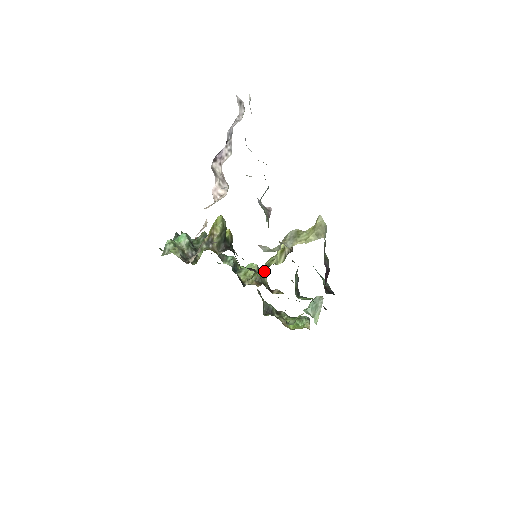
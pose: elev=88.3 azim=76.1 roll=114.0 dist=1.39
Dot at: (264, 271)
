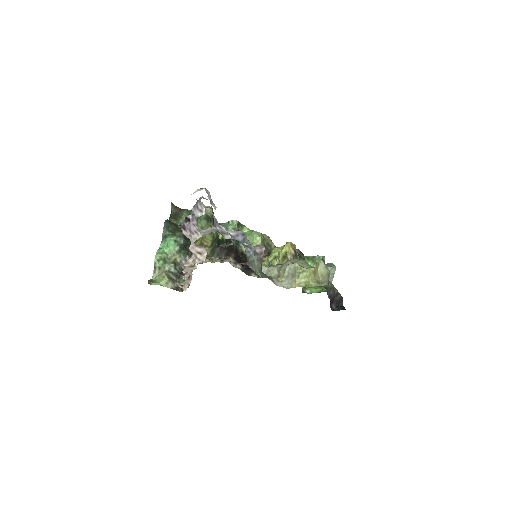
Dot at: occluded
